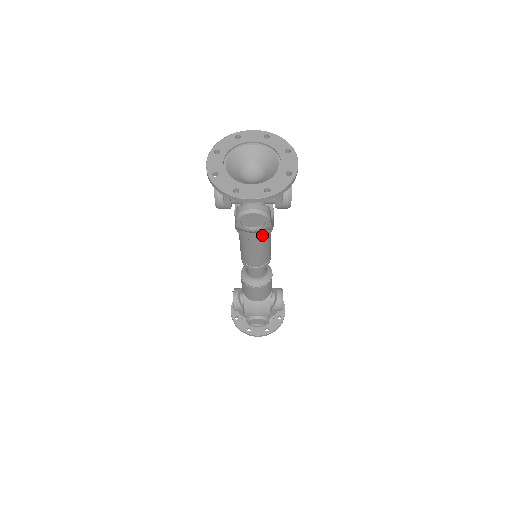
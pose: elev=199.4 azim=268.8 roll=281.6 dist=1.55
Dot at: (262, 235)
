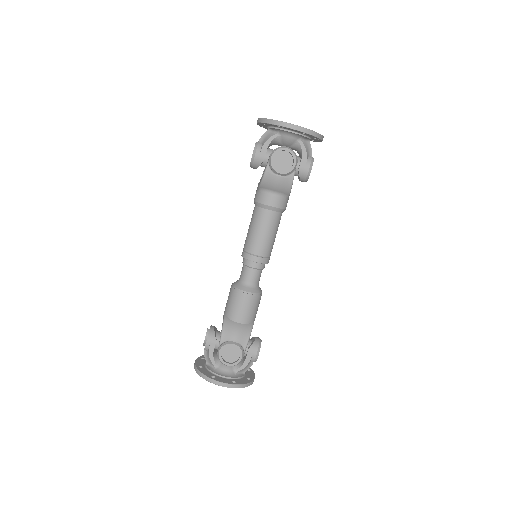
Dot at: (278, 203)
